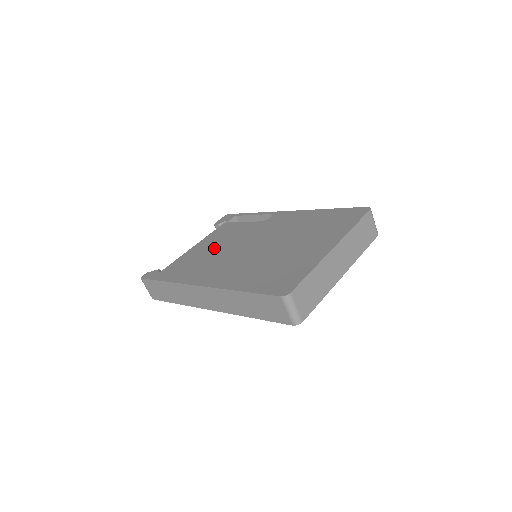
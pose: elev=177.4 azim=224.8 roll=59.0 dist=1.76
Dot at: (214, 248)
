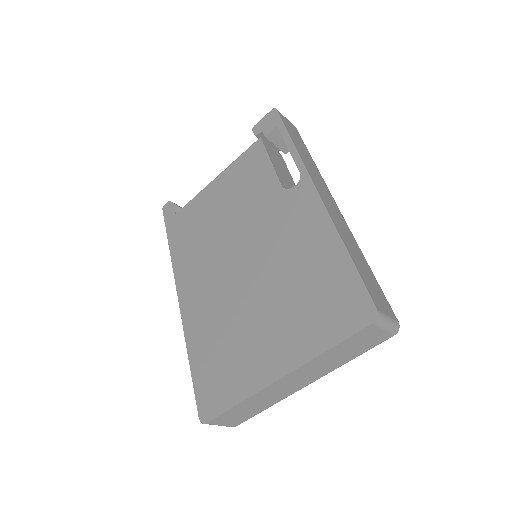
Dot at: (221, 213)
